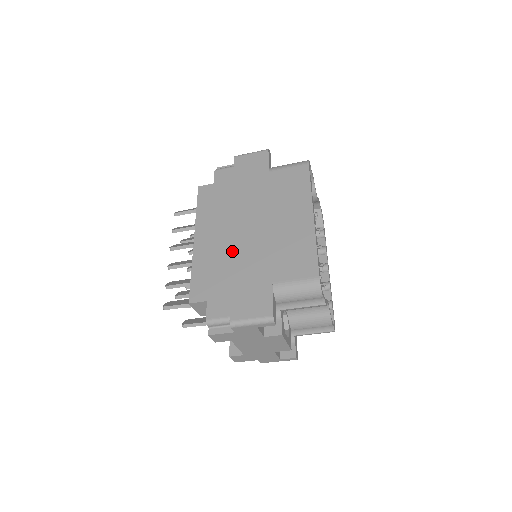
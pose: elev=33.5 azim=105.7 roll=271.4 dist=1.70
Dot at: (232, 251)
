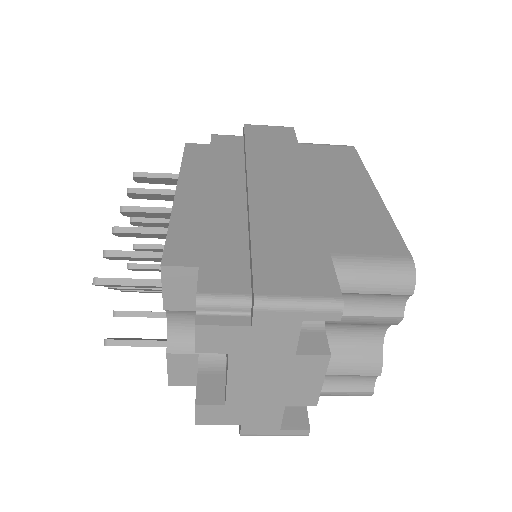
Dot at: (250, 207)
